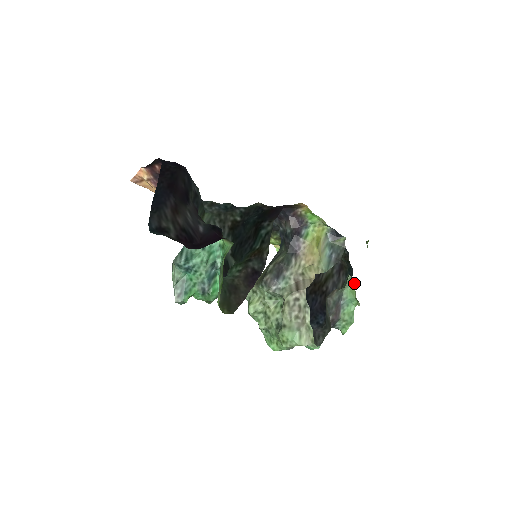
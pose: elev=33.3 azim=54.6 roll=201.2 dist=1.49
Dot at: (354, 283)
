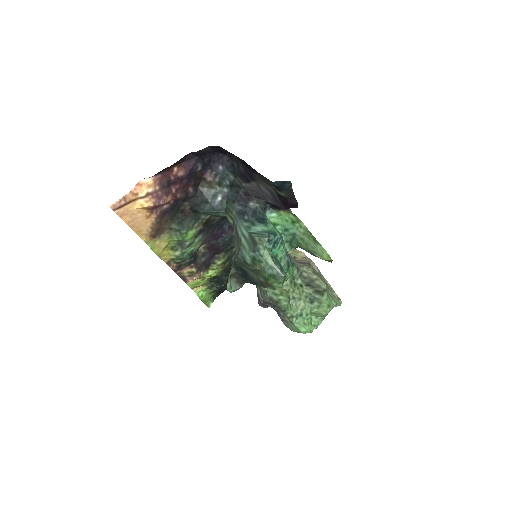
Dot at: occluded
